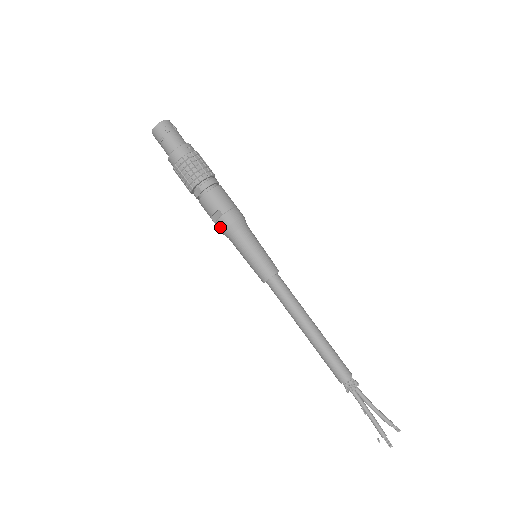
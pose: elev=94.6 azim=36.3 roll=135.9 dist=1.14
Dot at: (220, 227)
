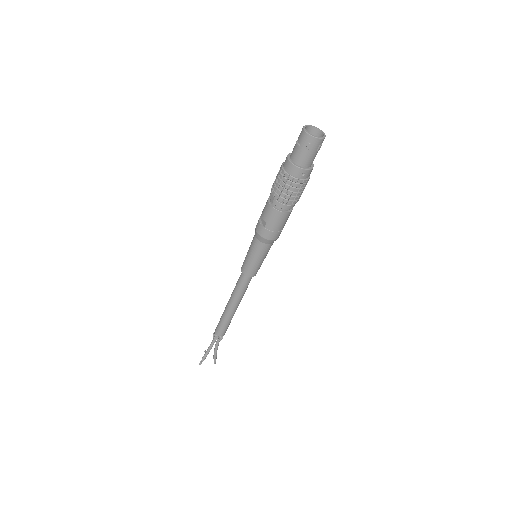
Dot at: (257, 226)
